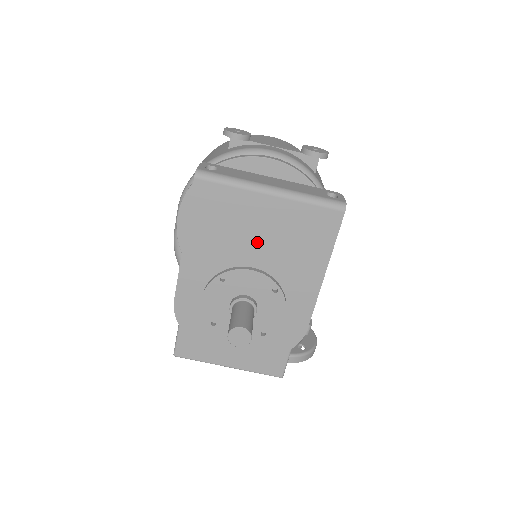
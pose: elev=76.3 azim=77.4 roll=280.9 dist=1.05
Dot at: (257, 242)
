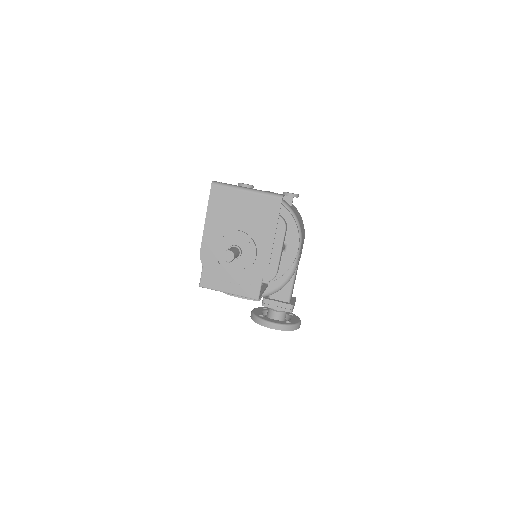
Dot at: (241, 216)
